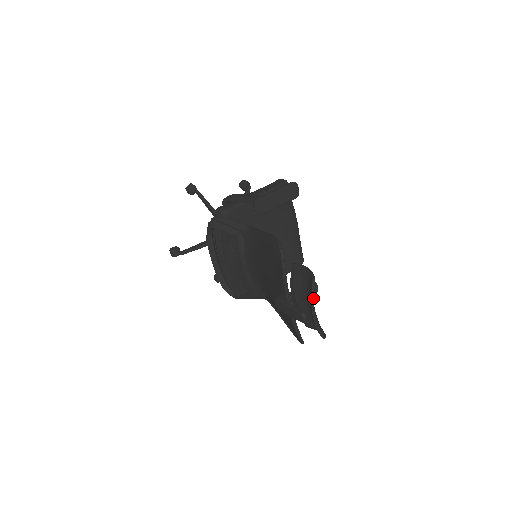
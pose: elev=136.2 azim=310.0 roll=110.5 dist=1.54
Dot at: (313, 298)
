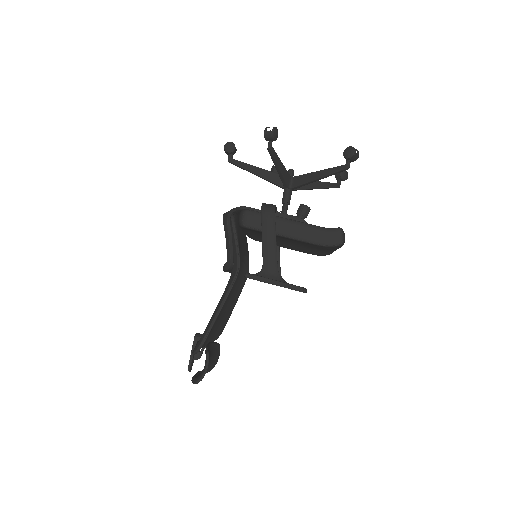
Dot at: occluded
